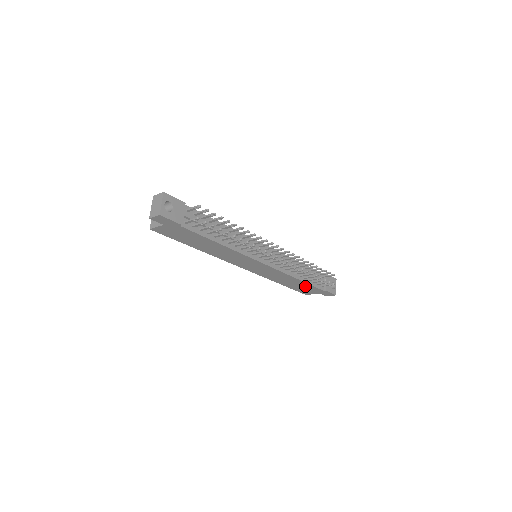
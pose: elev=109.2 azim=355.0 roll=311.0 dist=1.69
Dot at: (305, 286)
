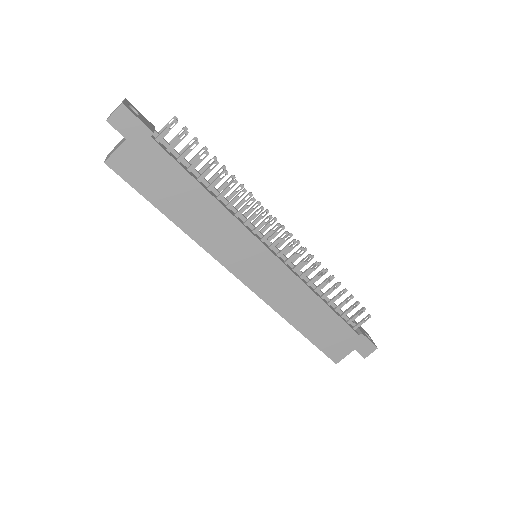
Dot at: (332, 326)
